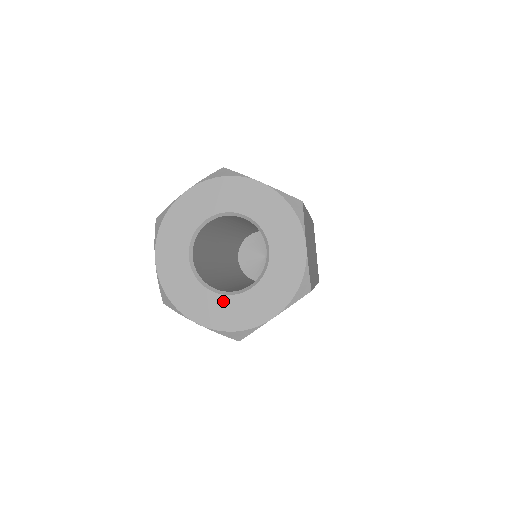
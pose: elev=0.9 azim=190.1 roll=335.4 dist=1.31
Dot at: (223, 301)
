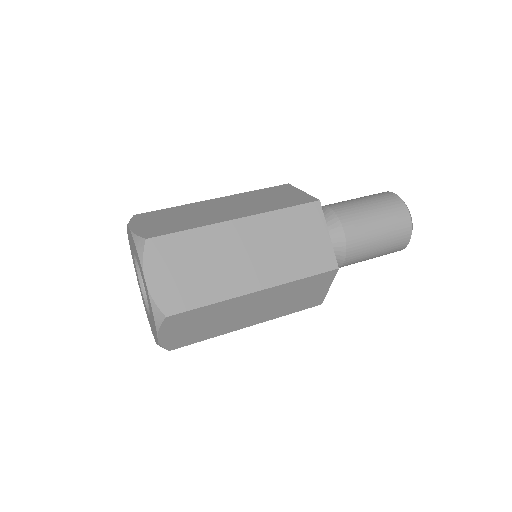
Dot at: occluded
